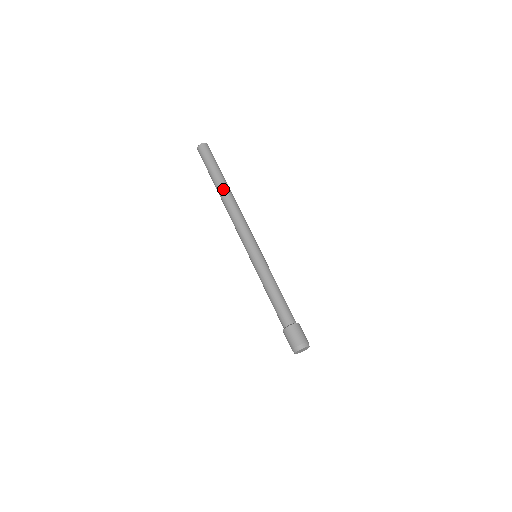
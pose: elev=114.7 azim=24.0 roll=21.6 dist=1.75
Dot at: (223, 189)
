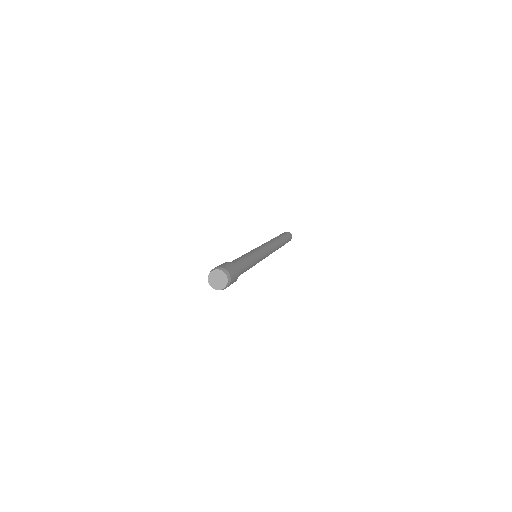
Dot at: (280, 240)
